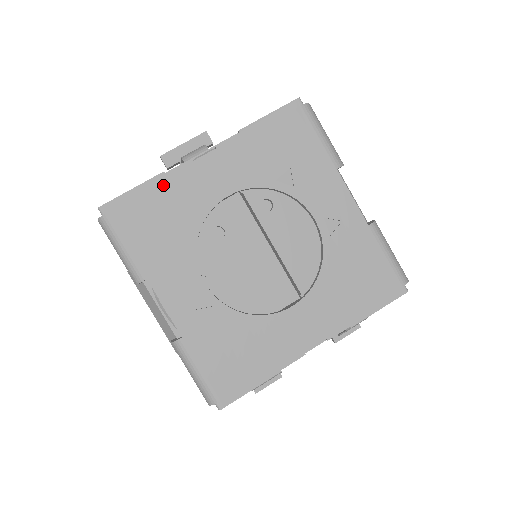
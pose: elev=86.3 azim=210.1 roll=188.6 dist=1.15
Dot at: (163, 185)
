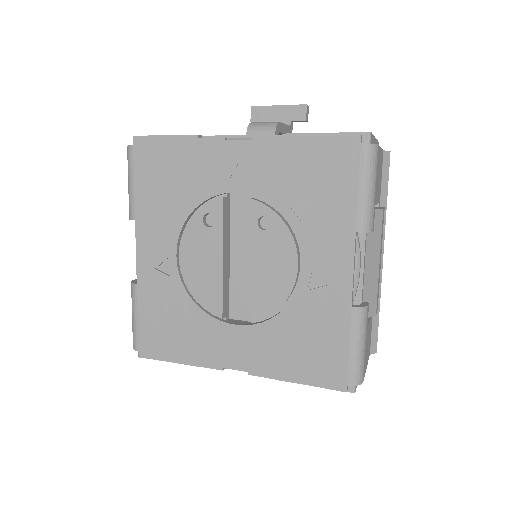
Dot at: (188, 148)
